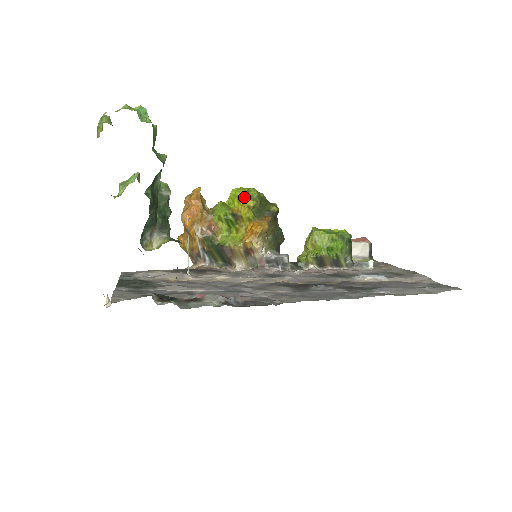
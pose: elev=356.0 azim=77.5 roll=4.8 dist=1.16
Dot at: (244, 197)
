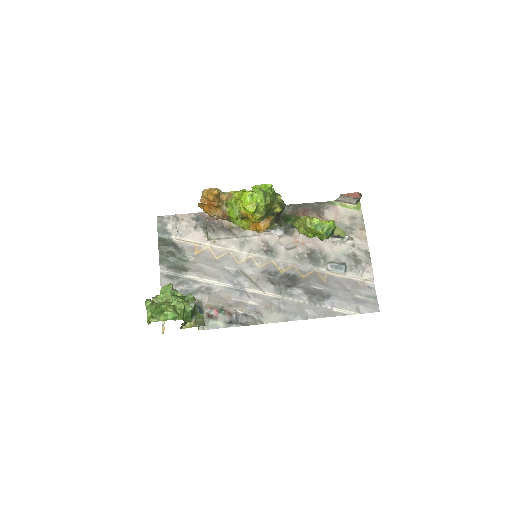
Dot at: (252, 214)
